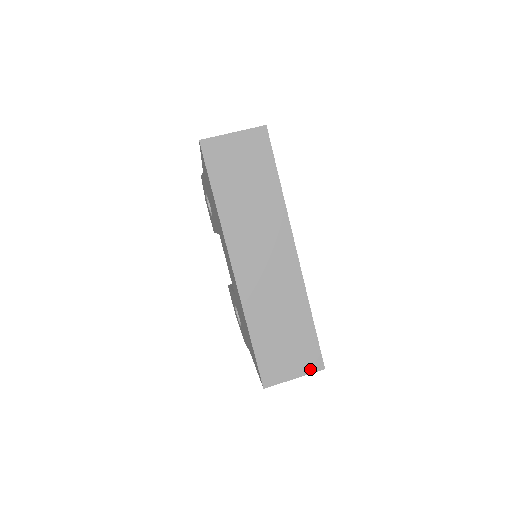
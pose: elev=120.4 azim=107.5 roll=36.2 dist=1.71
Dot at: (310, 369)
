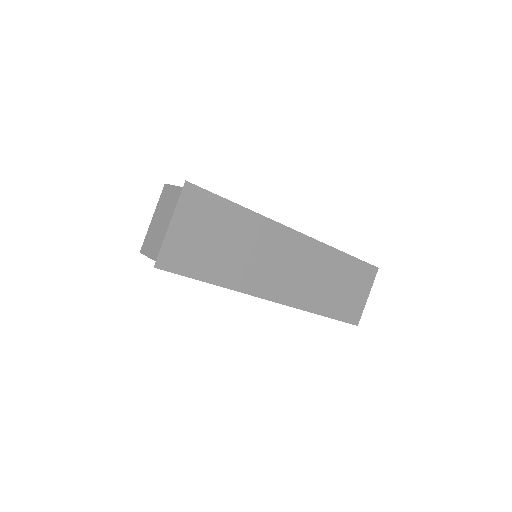
Dot at: (371, 280)
